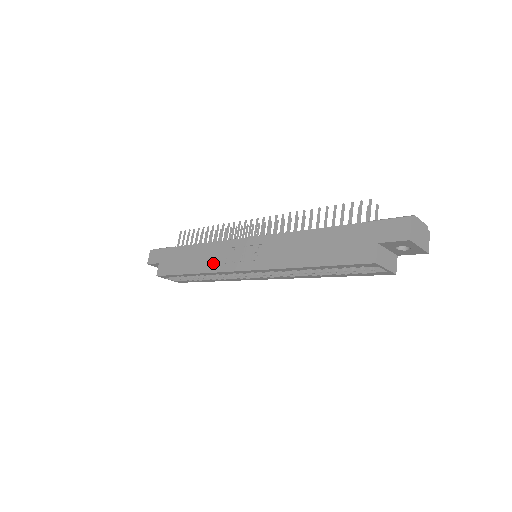
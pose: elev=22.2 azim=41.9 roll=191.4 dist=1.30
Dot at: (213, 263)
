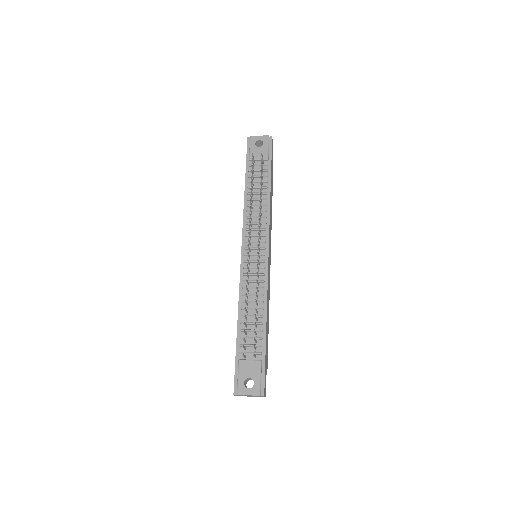
Dot at: occluded
